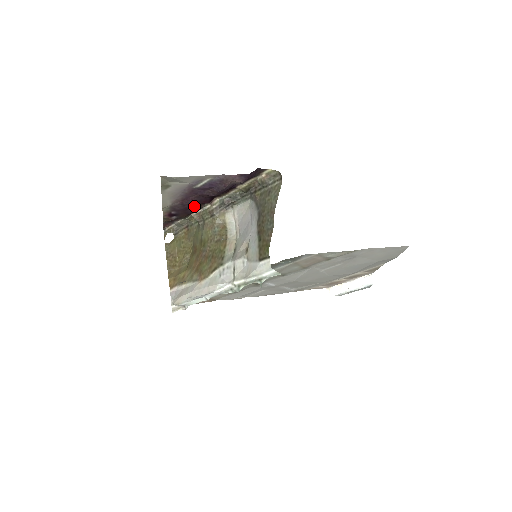
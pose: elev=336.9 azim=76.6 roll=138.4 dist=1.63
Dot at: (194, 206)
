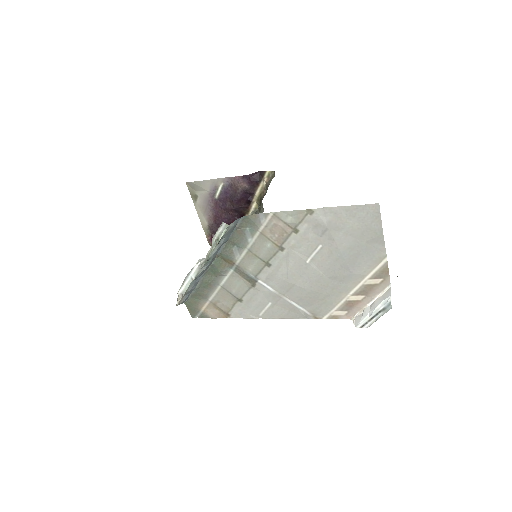
Dot at: occluded
